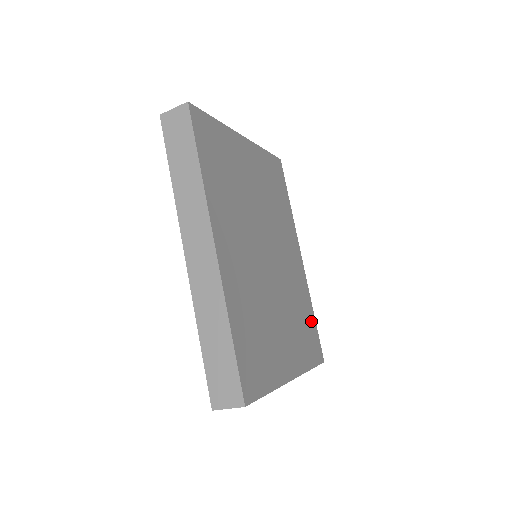
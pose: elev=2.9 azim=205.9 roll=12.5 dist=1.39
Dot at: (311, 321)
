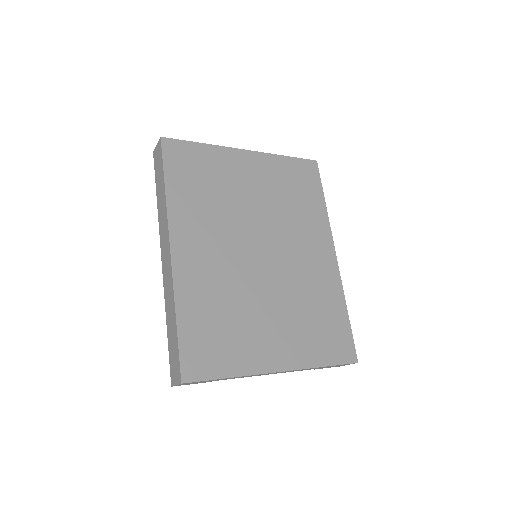
Dot at: (339, 319)
